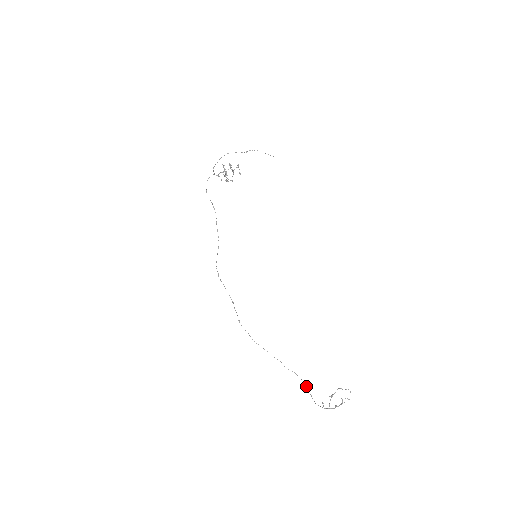
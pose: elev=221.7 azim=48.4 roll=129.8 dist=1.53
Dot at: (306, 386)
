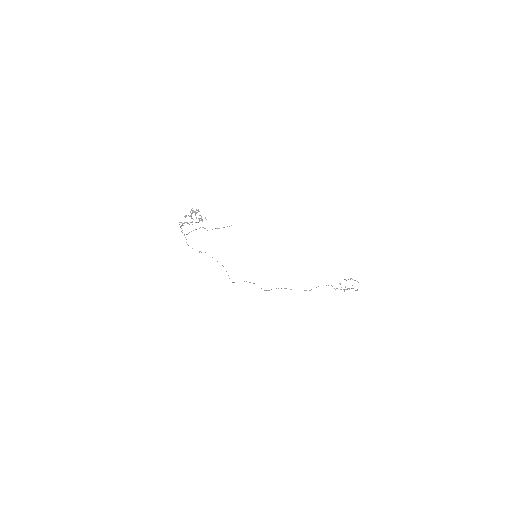
Dot at: (326, 285)
